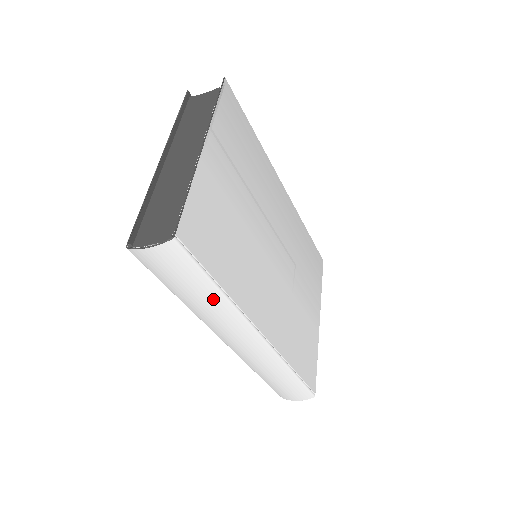
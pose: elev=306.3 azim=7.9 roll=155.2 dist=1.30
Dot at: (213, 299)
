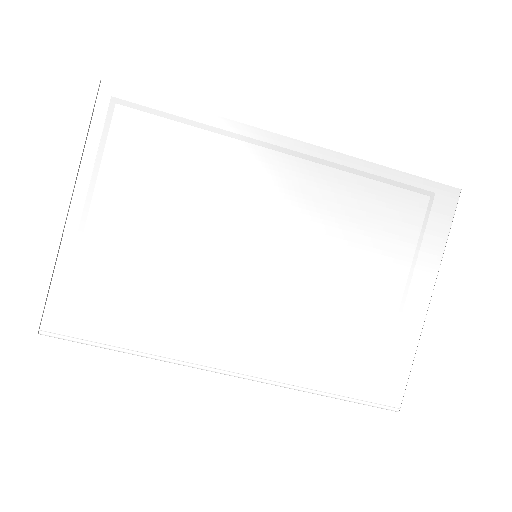
Dot at: occluded
